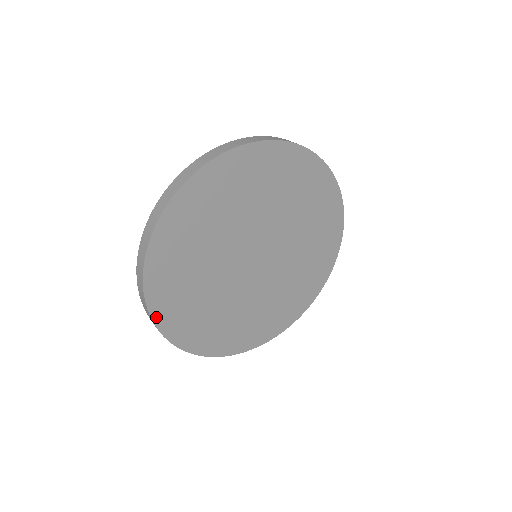
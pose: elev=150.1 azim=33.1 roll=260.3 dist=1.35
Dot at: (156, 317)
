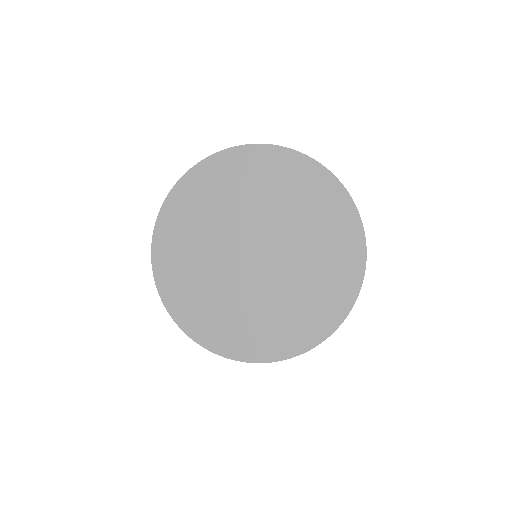
Dot at: (170, 199)
